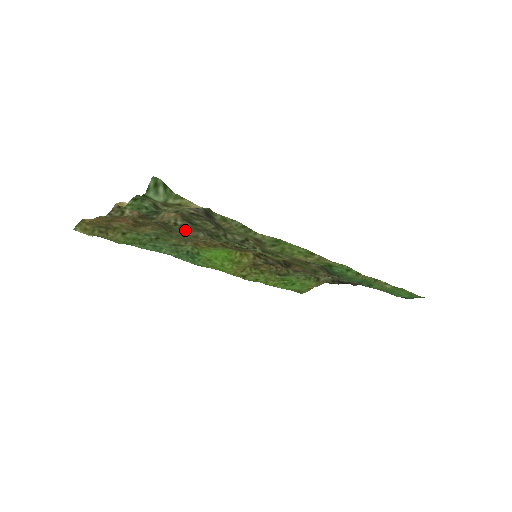
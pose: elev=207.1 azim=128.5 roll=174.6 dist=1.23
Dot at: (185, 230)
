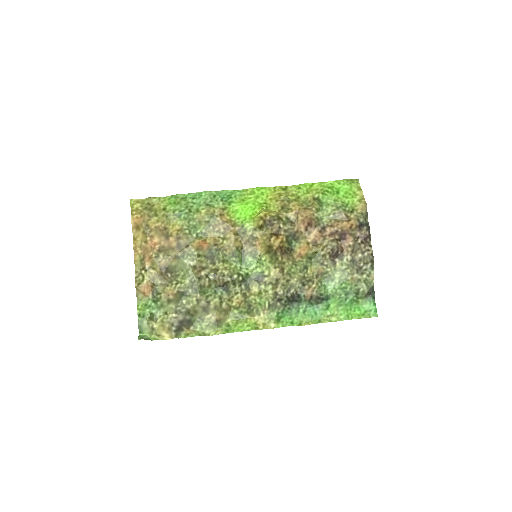
Dot at: (190, 269)
